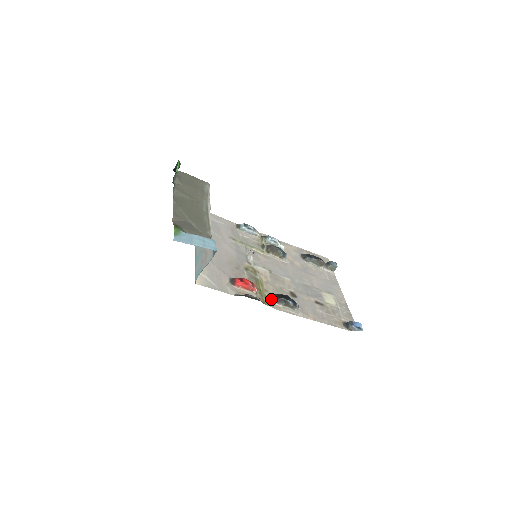
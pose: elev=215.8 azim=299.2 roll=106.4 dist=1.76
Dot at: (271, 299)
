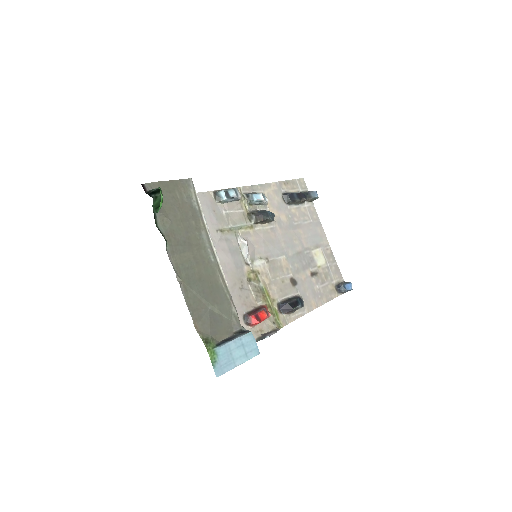
Dot at: (281, 311)
